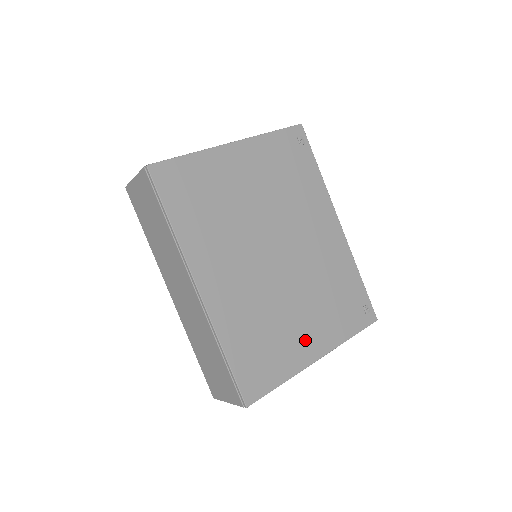
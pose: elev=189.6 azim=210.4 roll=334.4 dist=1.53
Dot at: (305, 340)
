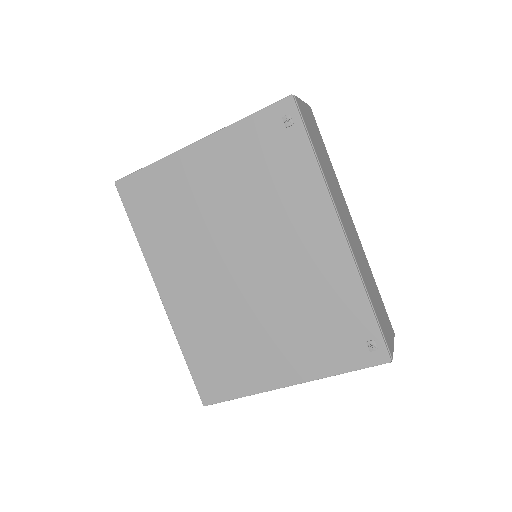
Dot at: (273, 363)
